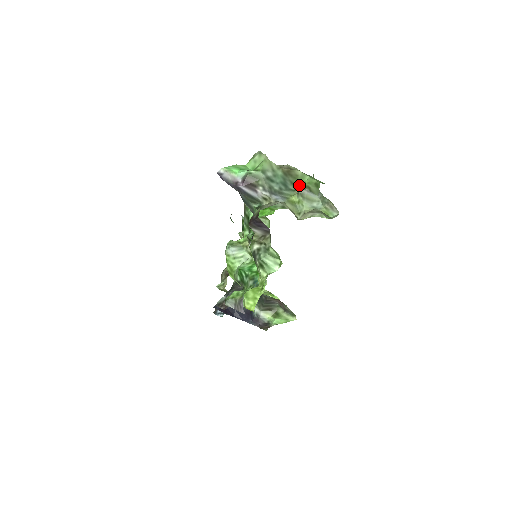
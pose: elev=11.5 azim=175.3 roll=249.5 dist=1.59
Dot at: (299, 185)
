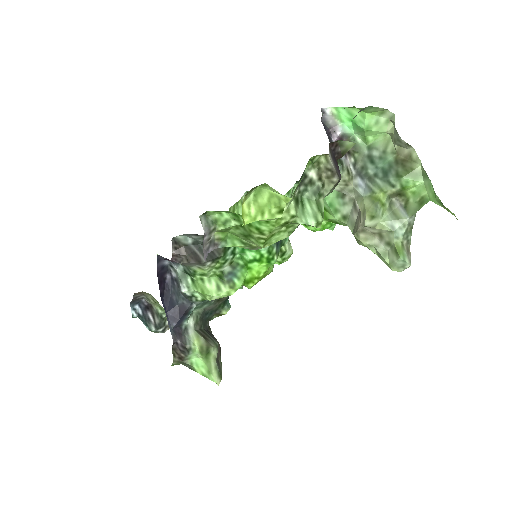
Dot at: (403, 183)
